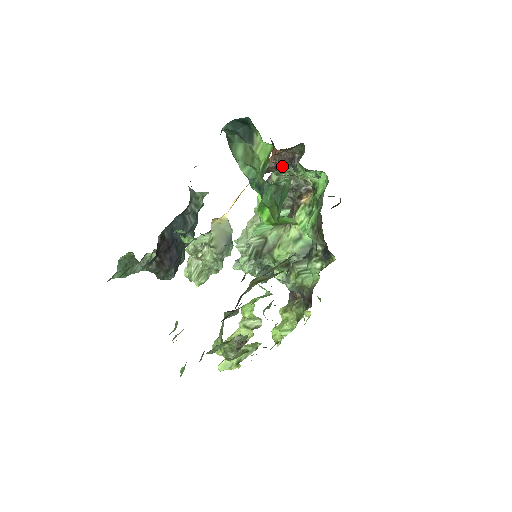
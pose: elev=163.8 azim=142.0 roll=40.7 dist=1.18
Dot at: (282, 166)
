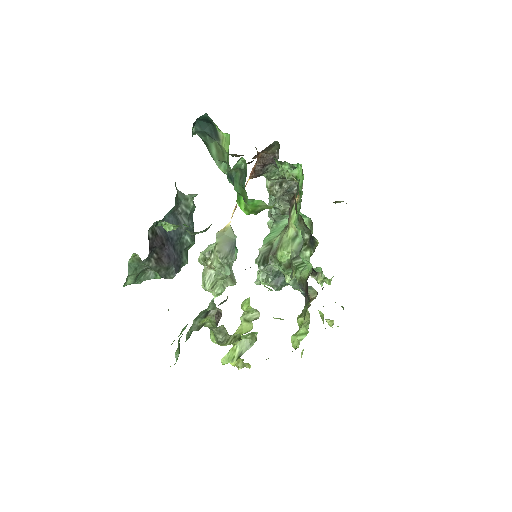
Dot at: (268, 169)
